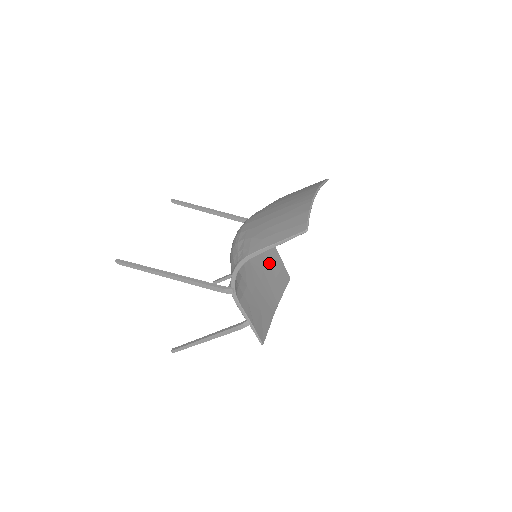
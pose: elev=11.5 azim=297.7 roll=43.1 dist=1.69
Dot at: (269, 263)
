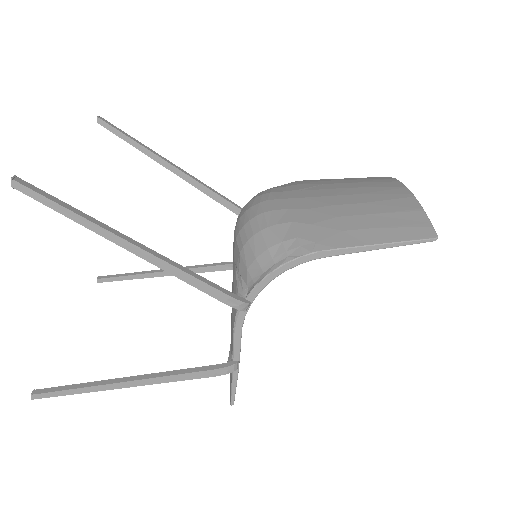
Dot at: occluded
